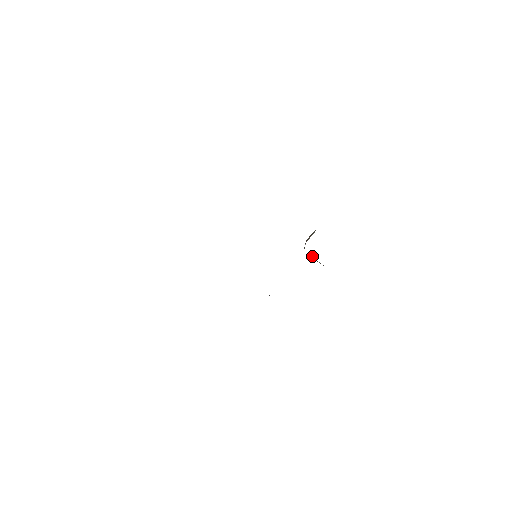
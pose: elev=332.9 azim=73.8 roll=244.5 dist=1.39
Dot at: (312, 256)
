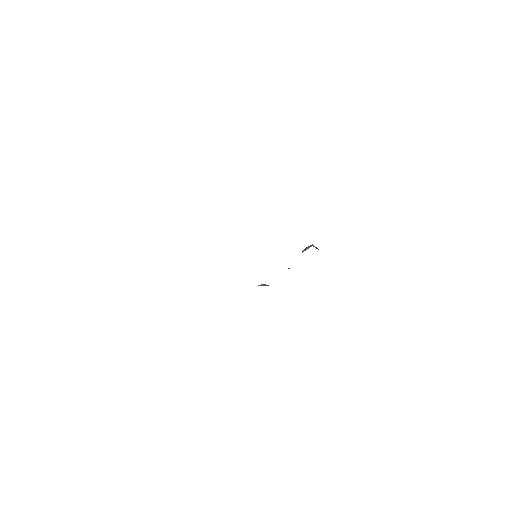
Dot at: occluded
